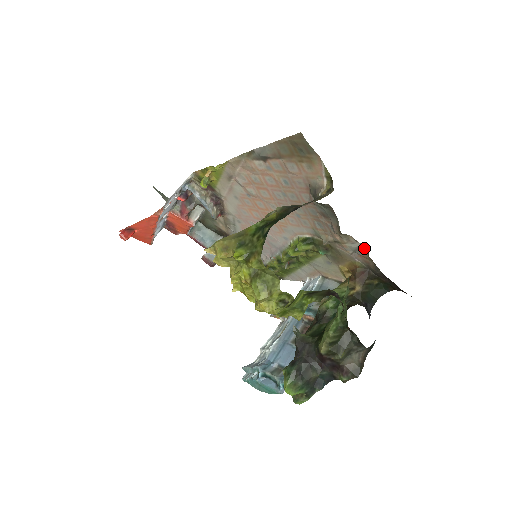
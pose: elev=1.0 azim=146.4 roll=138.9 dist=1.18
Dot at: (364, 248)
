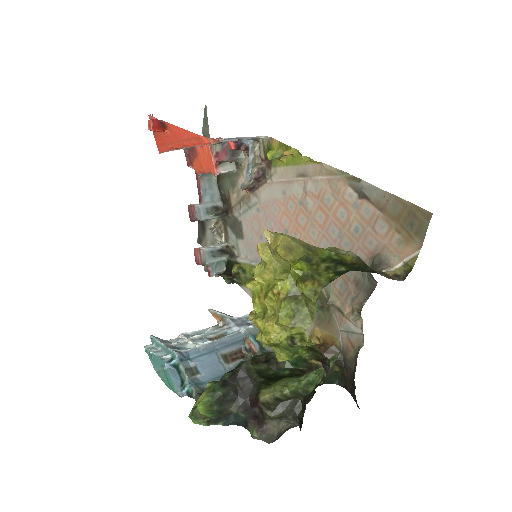
Dot at: (362, 339)
